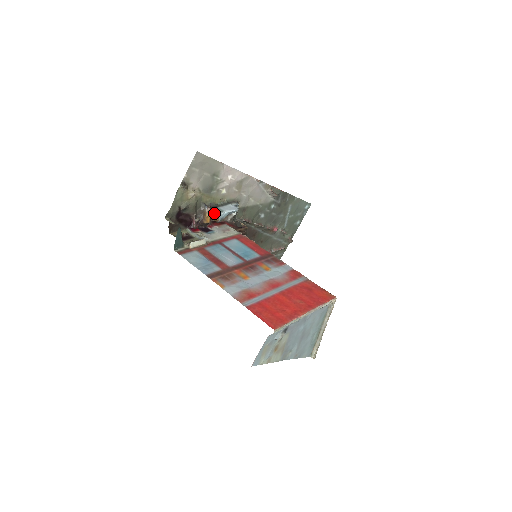
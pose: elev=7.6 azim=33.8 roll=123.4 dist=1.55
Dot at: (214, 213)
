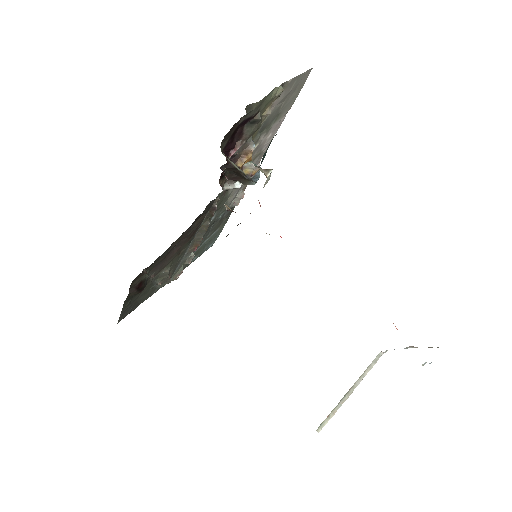
Dot at: (250, 162)
